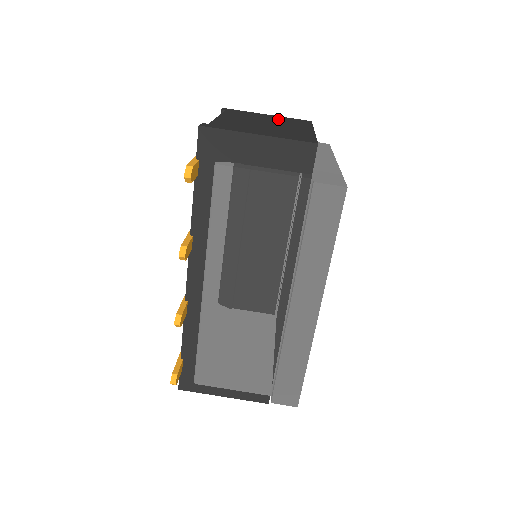
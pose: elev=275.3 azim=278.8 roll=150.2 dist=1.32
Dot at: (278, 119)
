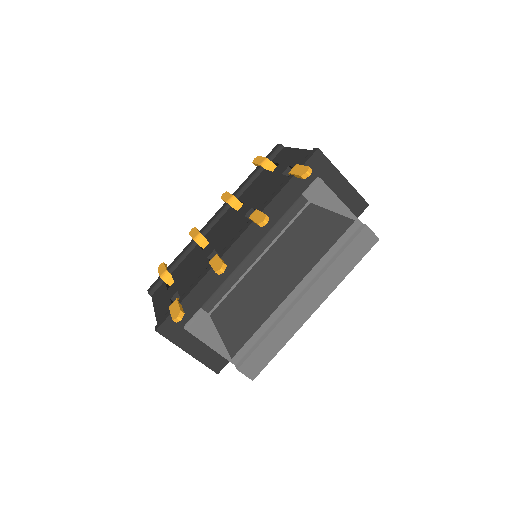
Dot at: occluded
